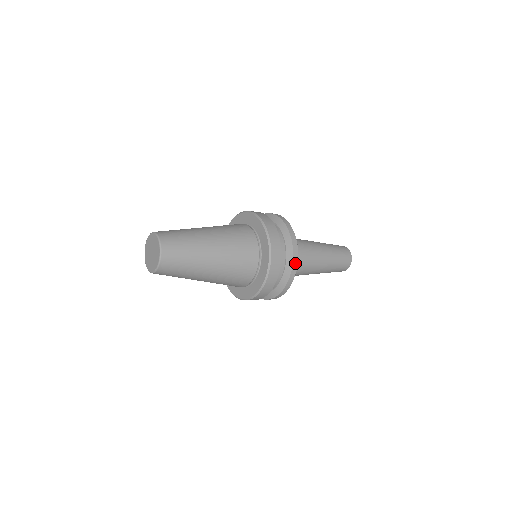
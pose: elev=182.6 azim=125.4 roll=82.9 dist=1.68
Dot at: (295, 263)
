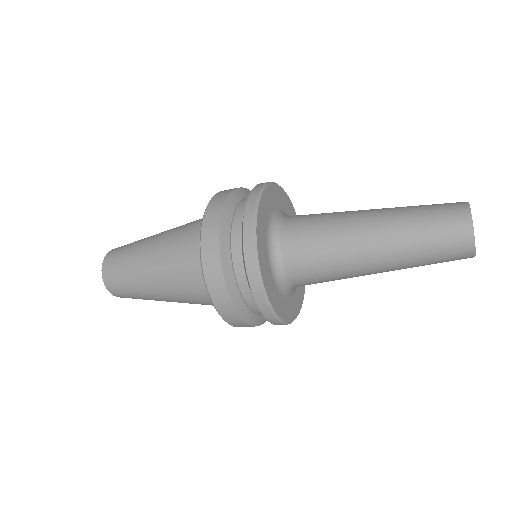
Dot at: (252, 275)
